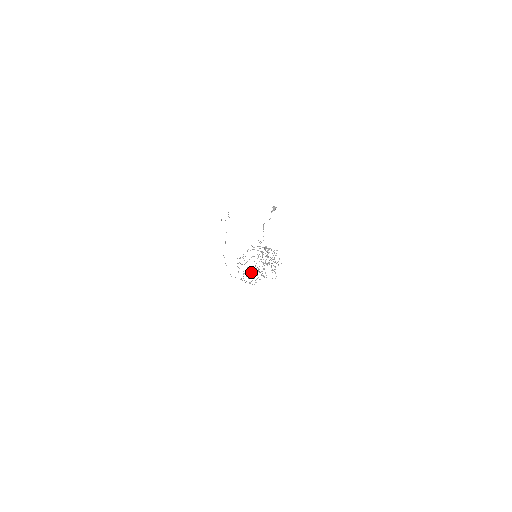
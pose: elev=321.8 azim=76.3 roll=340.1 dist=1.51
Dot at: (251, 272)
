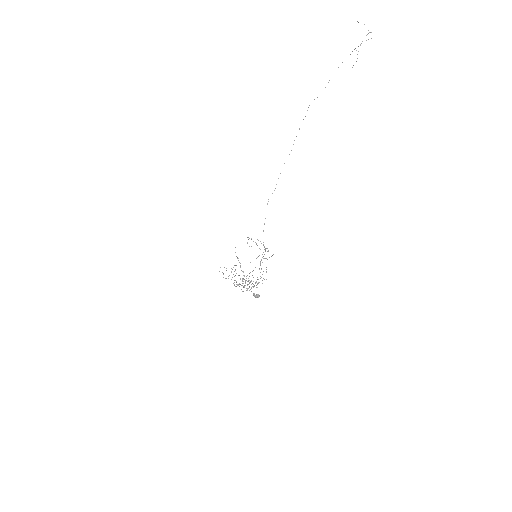
Dot at: (235, 275)
